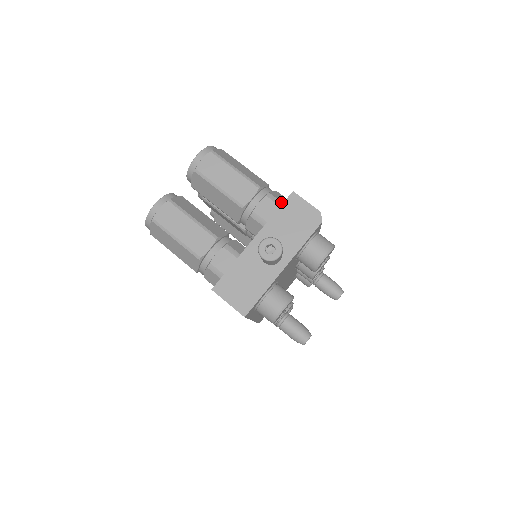
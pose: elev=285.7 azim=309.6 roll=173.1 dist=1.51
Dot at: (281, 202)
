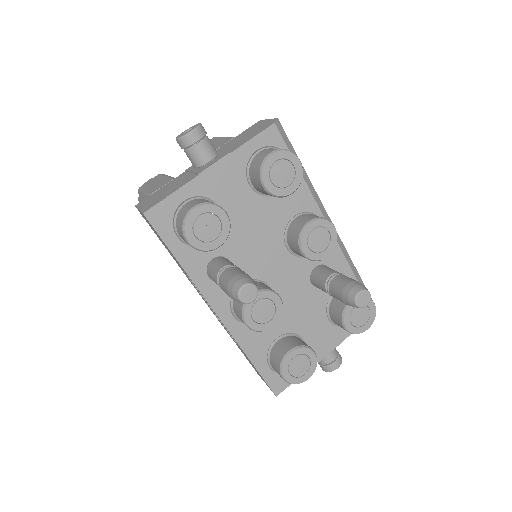
Dot at: occluded
